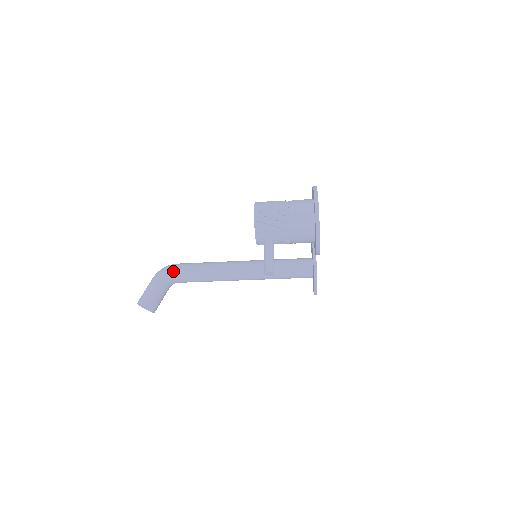
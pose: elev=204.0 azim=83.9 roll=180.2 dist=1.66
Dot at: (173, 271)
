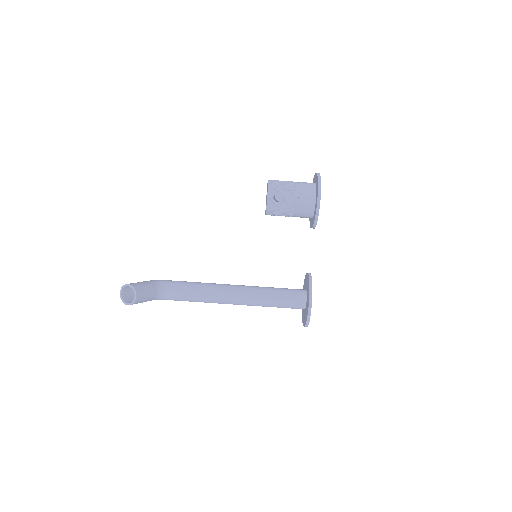
Dot at: (167, 280)
